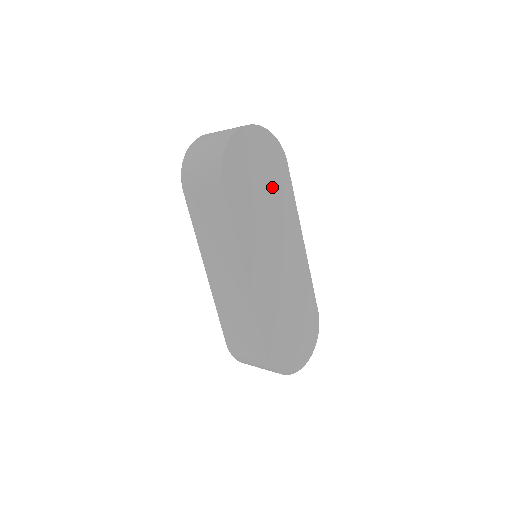
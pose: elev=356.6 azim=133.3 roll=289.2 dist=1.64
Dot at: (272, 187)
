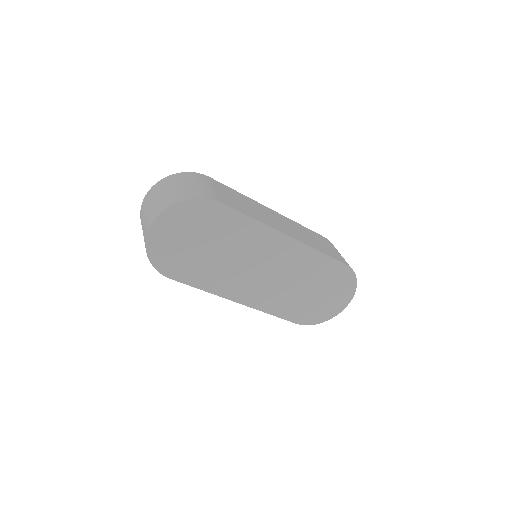
Dot at: (219, 236)
